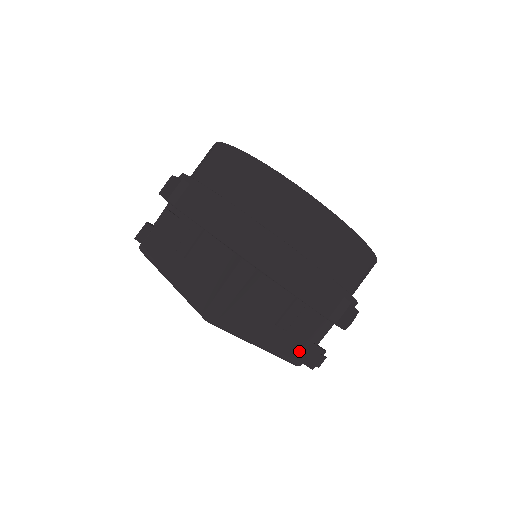
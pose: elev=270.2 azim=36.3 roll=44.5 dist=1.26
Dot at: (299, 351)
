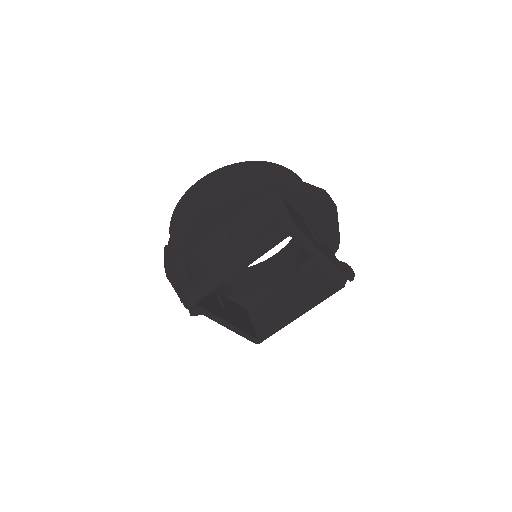
Dot at: (338, 266)
